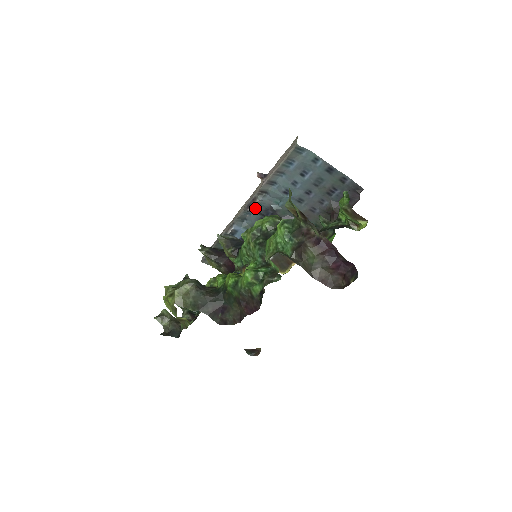
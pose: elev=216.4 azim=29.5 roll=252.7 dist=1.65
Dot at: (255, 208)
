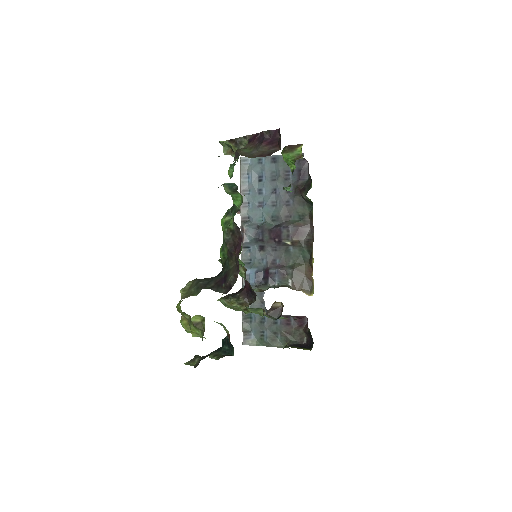
Dot at: (247, 236)
